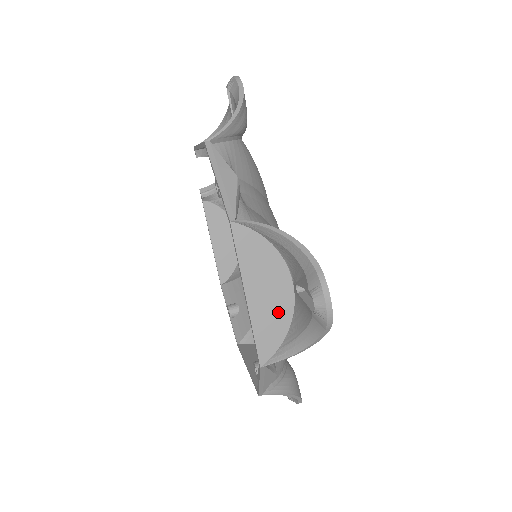
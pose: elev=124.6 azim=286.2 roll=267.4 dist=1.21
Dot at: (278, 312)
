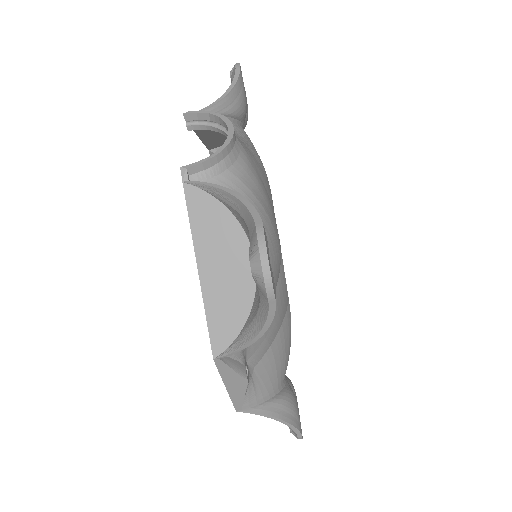
Dot at: occluded
